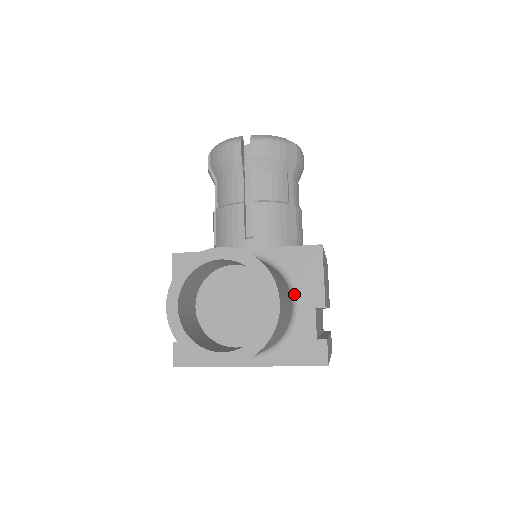
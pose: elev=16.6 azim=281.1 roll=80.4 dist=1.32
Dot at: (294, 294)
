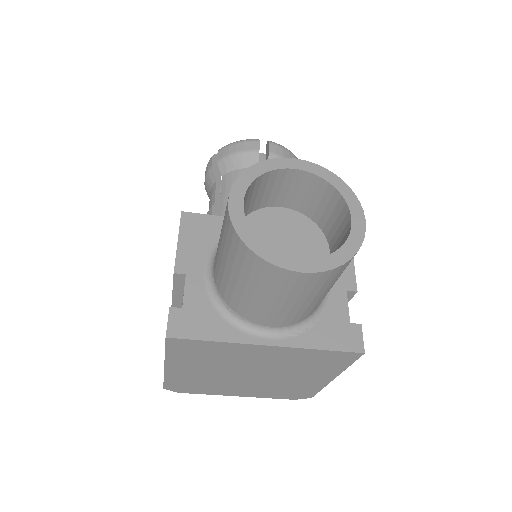
Dot at: occluded
